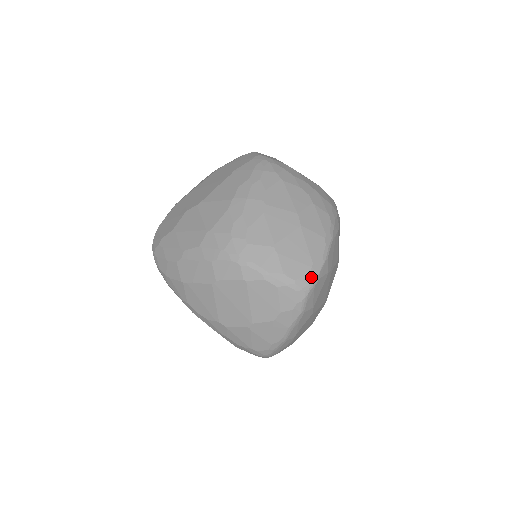
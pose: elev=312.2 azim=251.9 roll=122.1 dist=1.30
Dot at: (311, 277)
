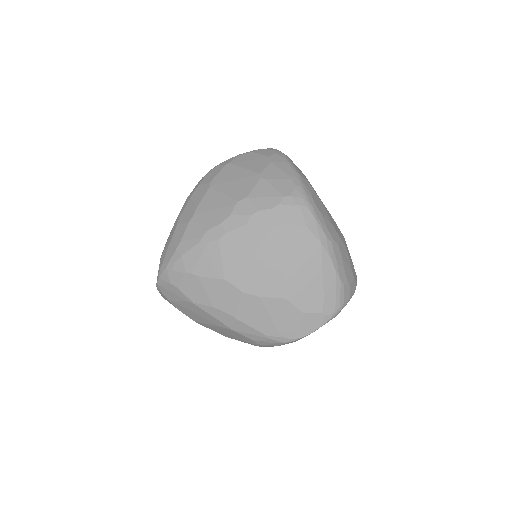
Dot at: occluded
